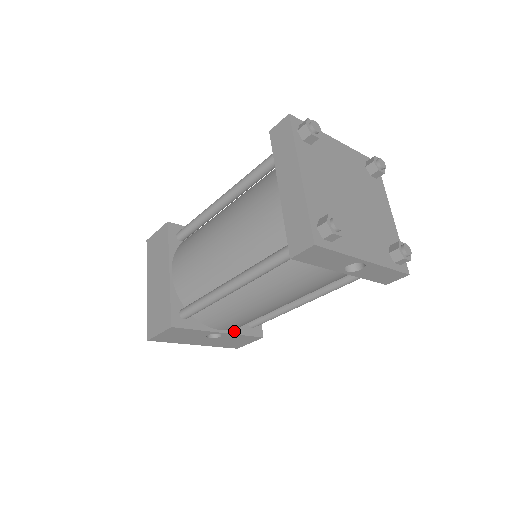
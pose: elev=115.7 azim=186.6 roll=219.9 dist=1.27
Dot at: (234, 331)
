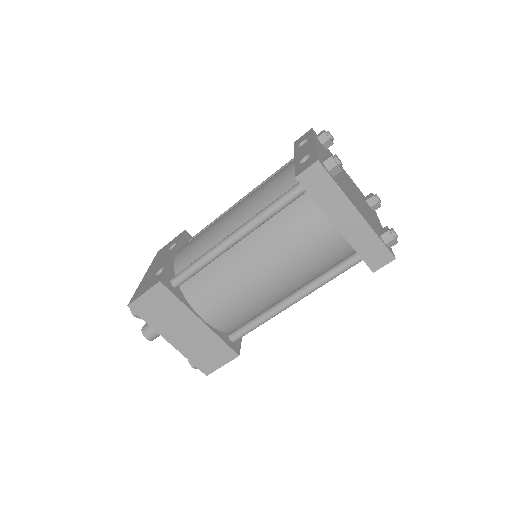
Dot at: occluded
